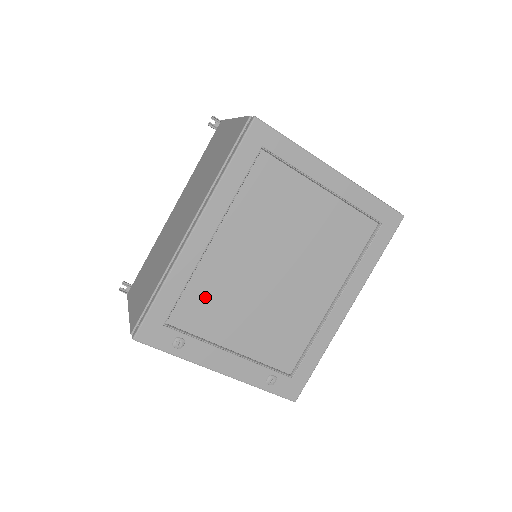
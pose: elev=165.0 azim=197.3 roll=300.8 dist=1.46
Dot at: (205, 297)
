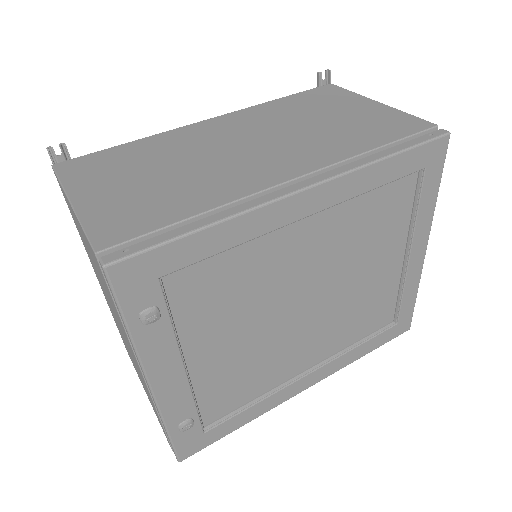
Dot at: (230, 278)
